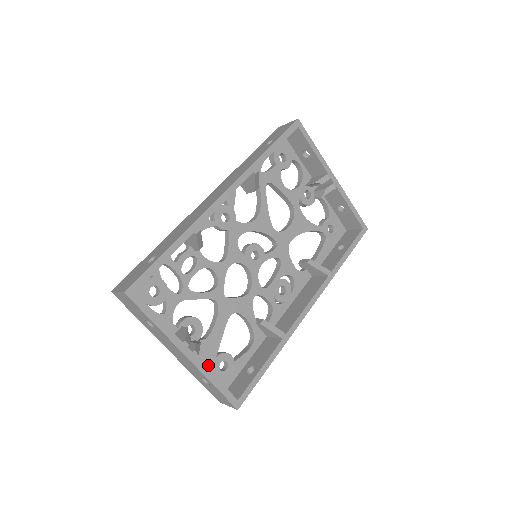
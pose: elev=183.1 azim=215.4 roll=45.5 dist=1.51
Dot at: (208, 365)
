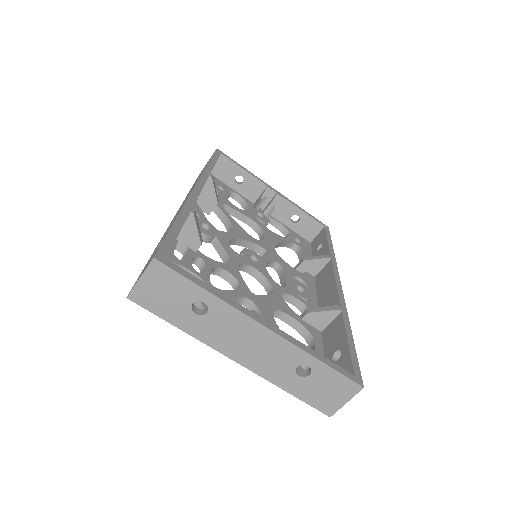
Dot at: occluded
